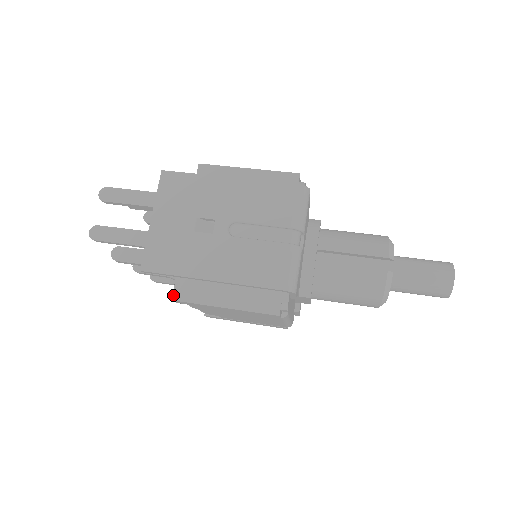
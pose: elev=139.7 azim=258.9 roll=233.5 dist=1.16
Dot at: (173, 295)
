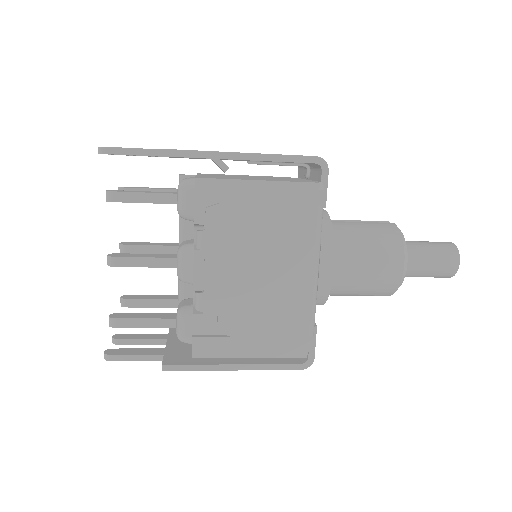
Dot at: (196, 177)
